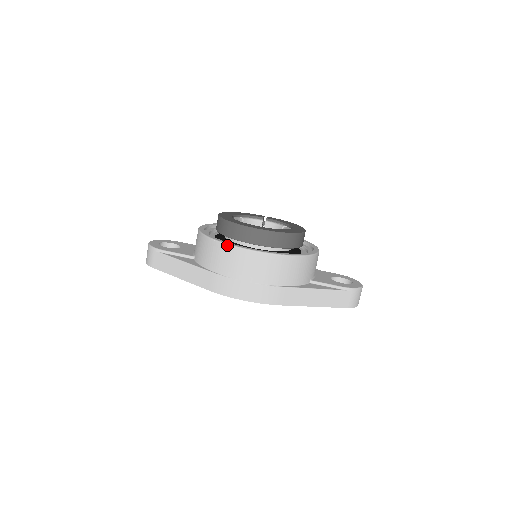
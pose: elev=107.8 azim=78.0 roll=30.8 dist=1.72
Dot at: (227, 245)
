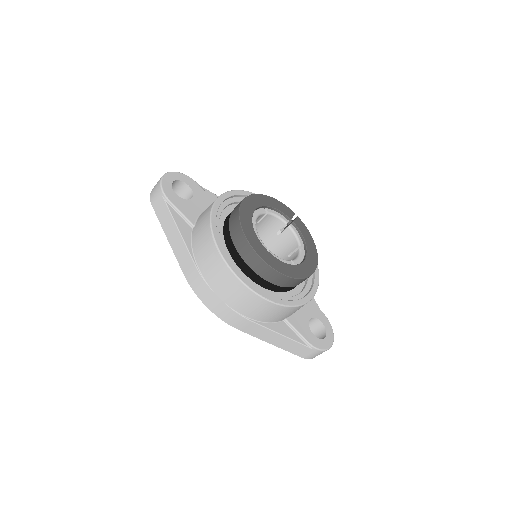
Dot at: (221, 256)
